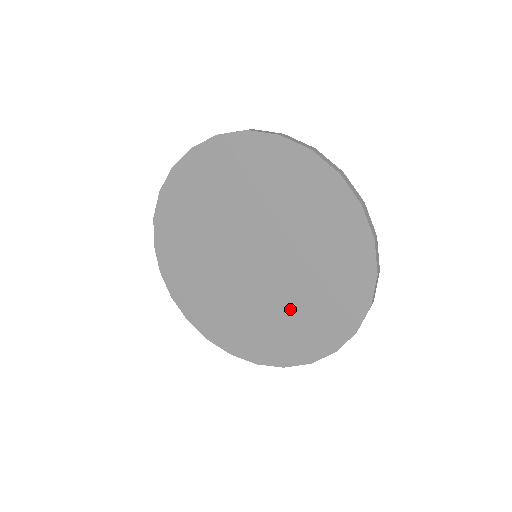
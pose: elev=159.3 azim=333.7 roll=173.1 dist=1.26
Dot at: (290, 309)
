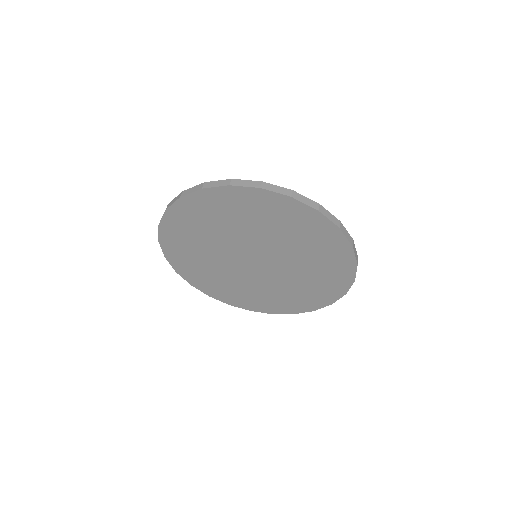
Dot at: (248, 287)
